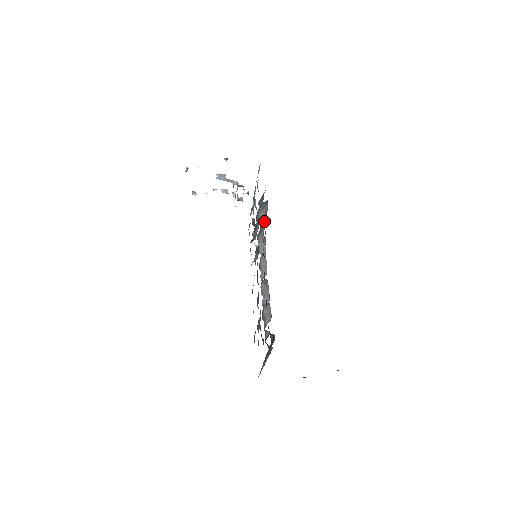
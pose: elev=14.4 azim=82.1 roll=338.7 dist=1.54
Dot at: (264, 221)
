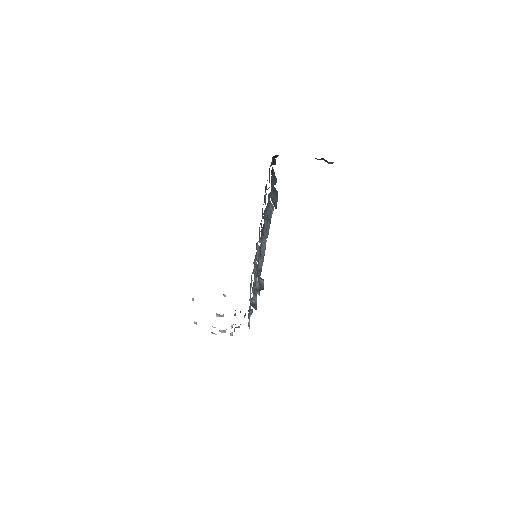
Dot at: occluded
